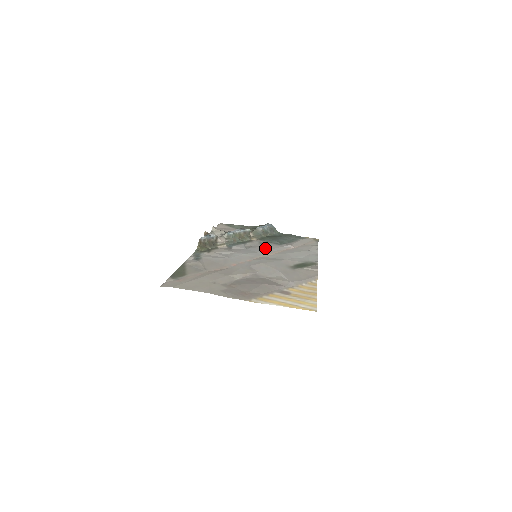
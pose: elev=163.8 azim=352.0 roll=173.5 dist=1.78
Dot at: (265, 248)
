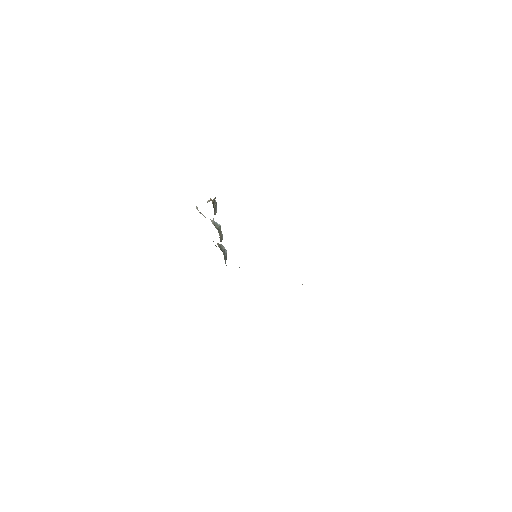
Dot at: occluded
